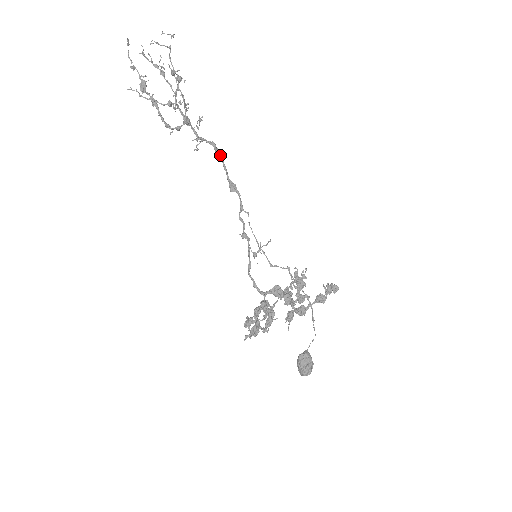
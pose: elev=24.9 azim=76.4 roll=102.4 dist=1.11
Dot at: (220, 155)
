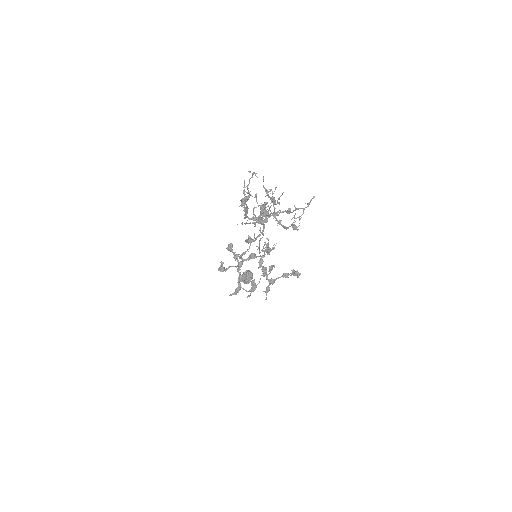
Dot at: (265, 207)
